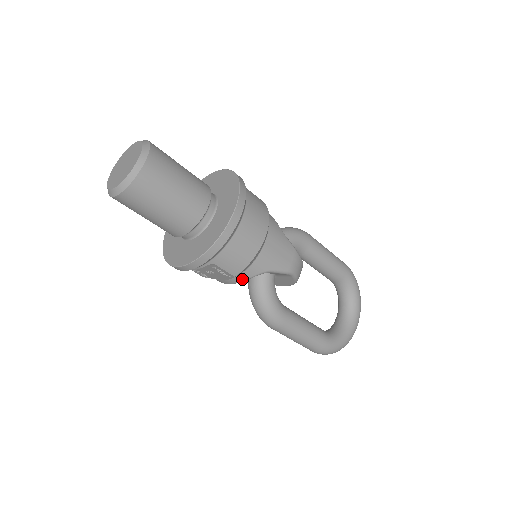
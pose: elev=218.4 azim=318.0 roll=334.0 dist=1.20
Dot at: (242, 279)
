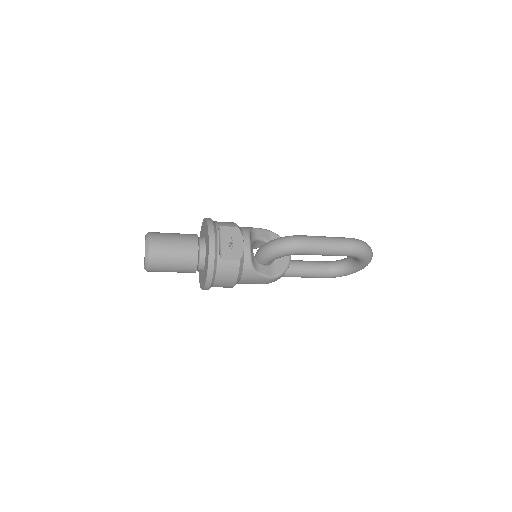
Dot at: occluded
